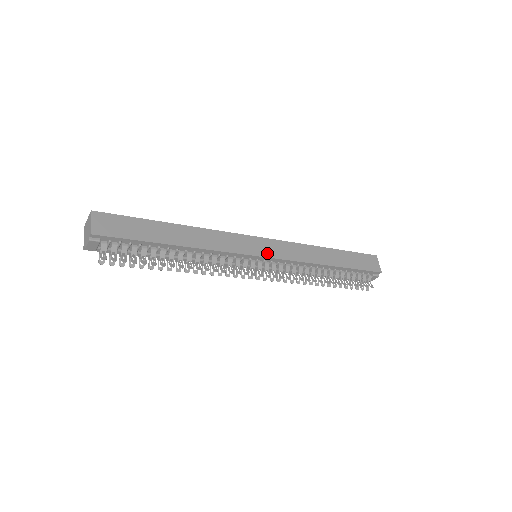
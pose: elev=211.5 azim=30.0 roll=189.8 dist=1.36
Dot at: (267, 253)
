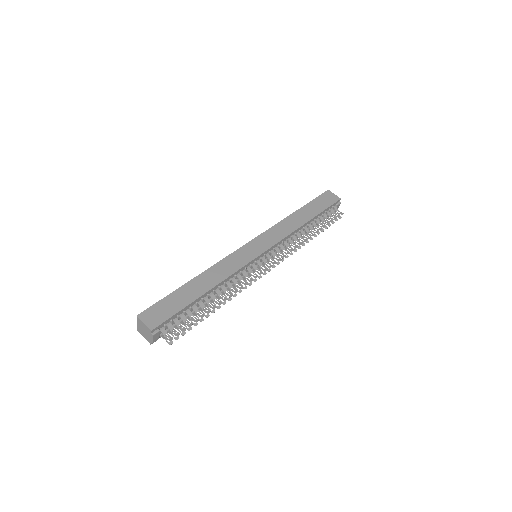
Dot at: (263, 249)
